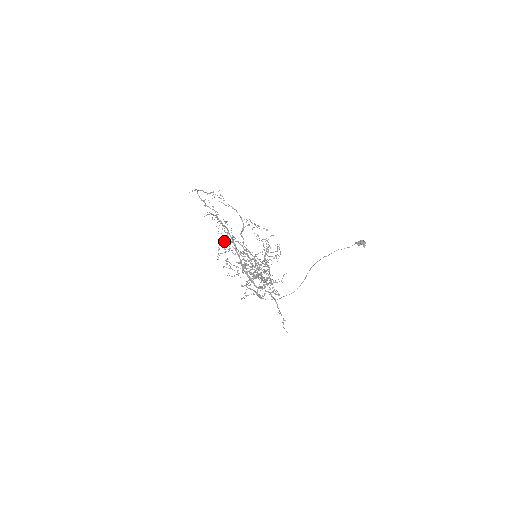
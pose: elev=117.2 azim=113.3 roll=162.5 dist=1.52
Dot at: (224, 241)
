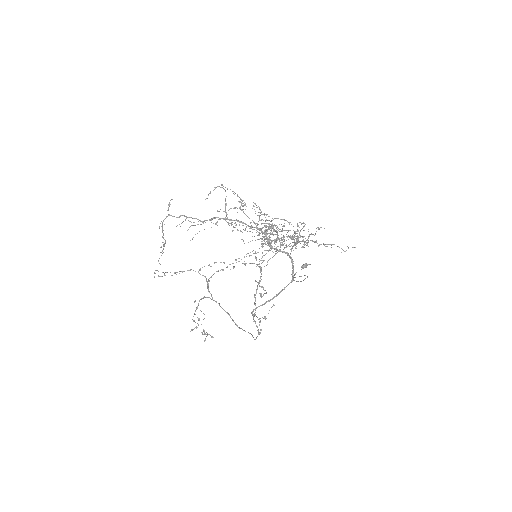
Dot at: (195, 300)
